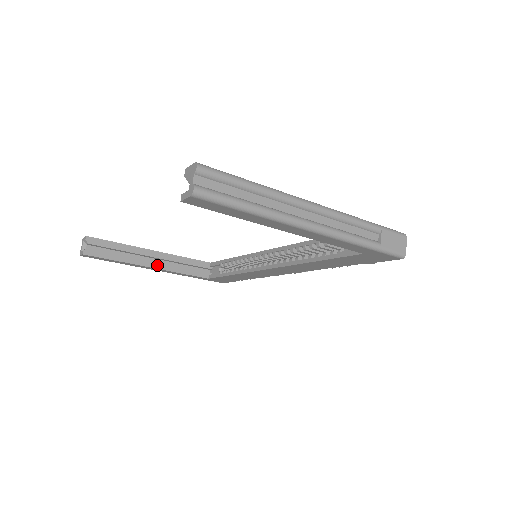
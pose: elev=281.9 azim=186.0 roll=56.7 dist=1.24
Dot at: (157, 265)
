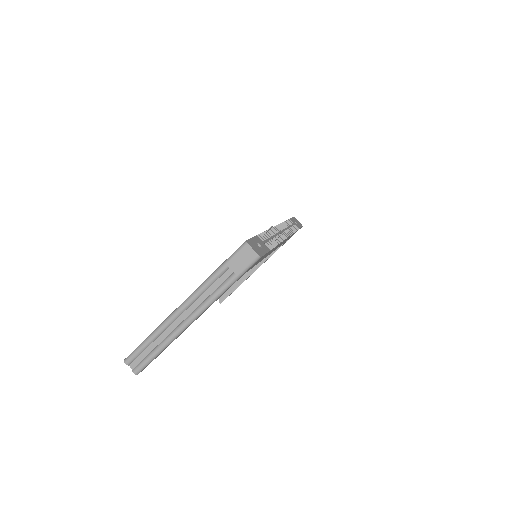
Dot at: (255, 268)
